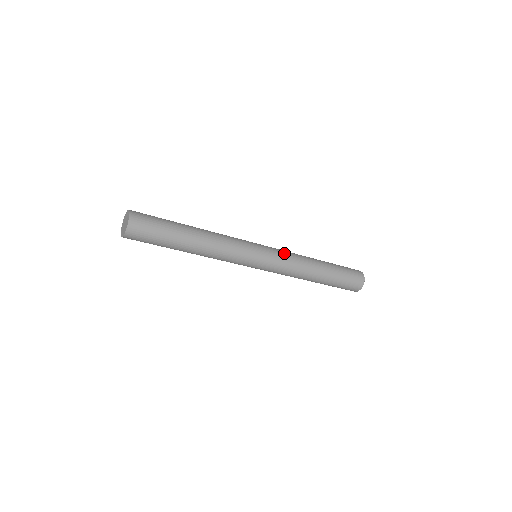
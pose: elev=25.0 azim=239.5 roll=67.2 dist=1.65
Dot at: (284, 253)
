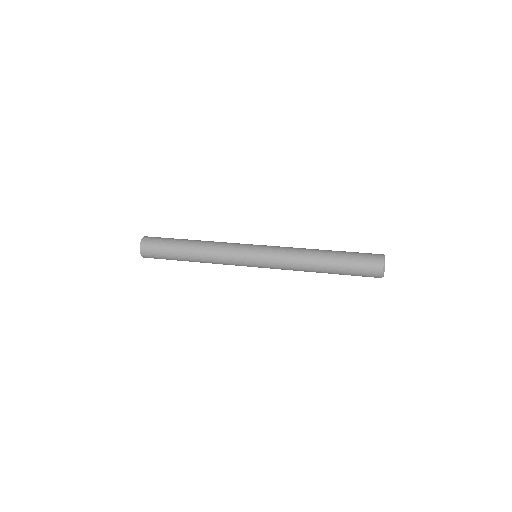
Dot at: (279, 251)
